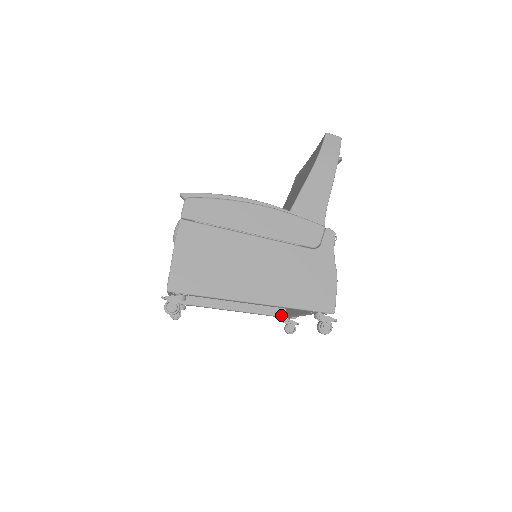
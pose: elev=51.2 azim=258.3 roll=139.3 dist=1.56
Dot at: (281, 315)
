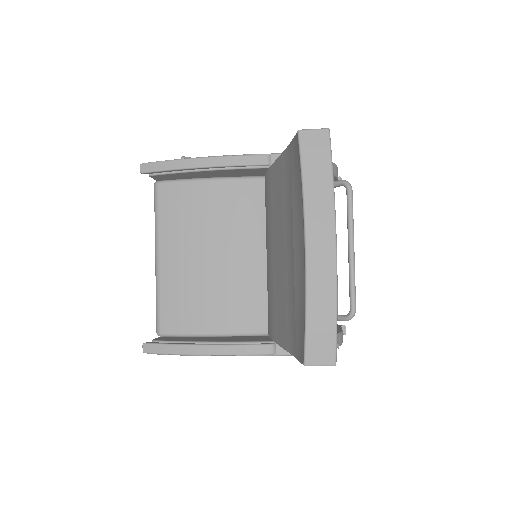
Dot at: occluded
